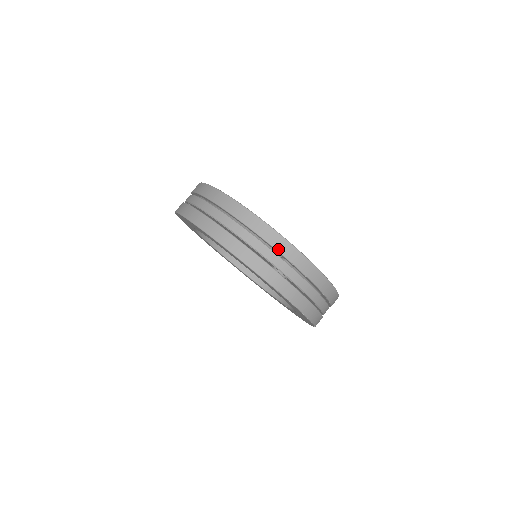
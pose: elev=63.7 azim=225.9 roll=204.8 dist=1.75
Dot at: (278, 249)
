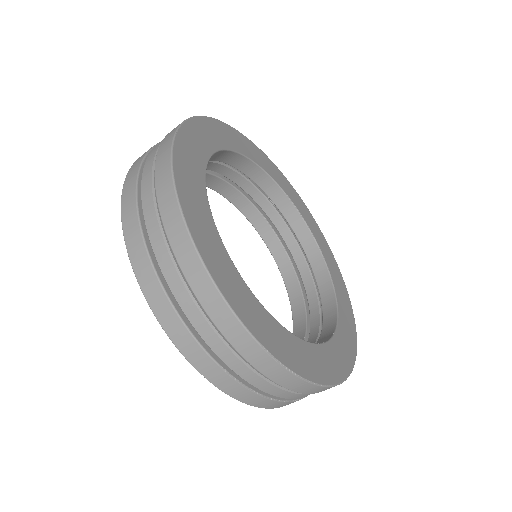
Dot at: (221, 329)
